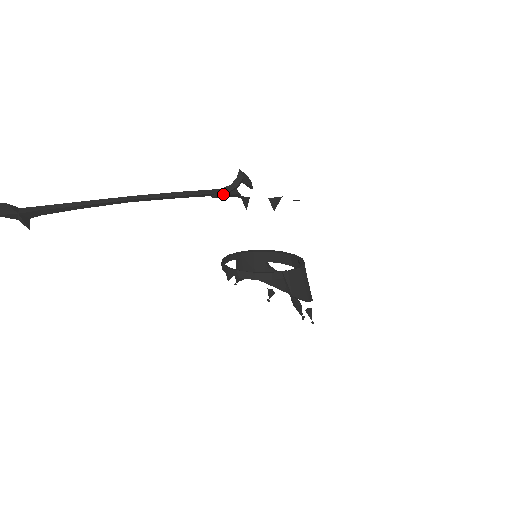
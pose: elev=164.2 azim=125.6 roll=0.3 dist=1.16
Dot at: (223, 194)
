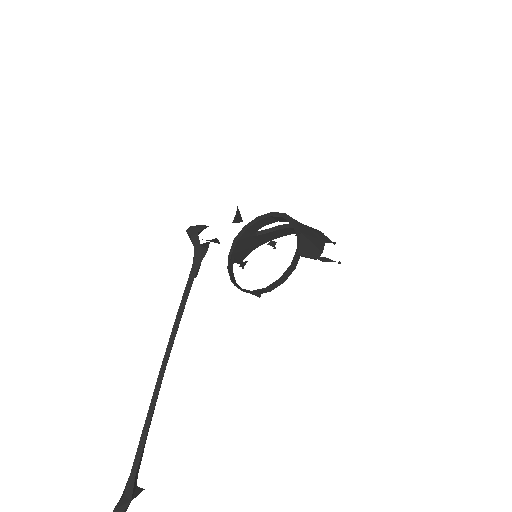
Dot at: (200, 265)
